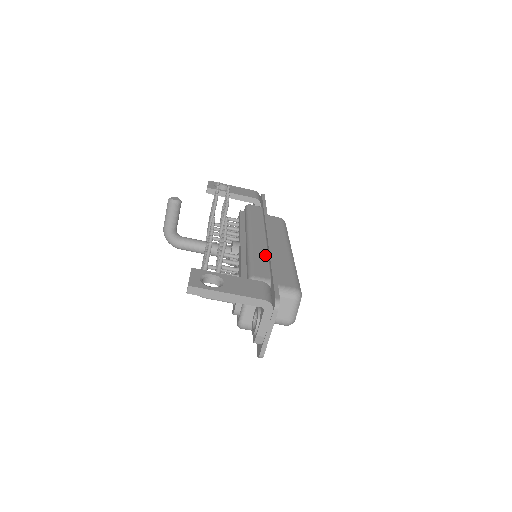
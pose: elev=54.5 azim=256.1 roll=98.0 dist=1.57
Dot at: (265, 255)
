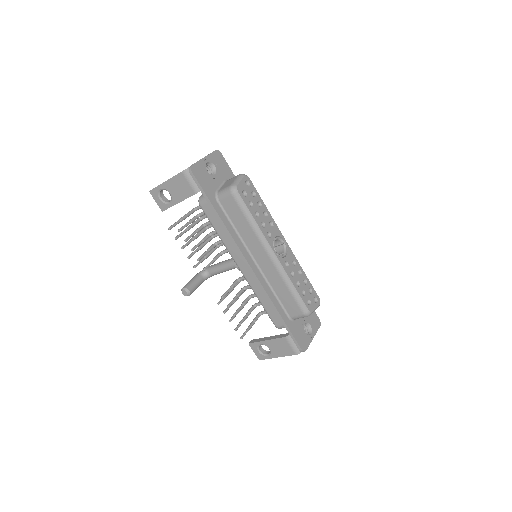
Dot at: occluded
